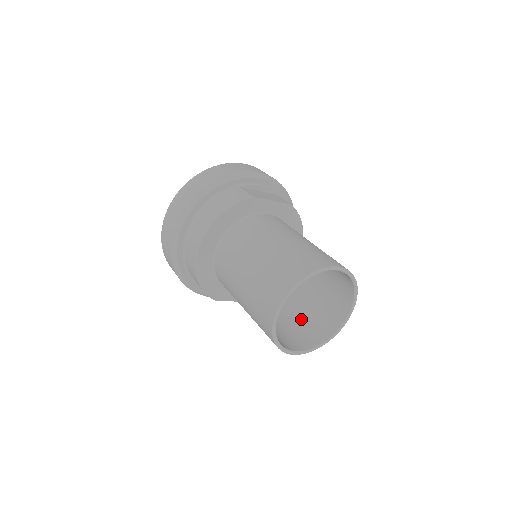
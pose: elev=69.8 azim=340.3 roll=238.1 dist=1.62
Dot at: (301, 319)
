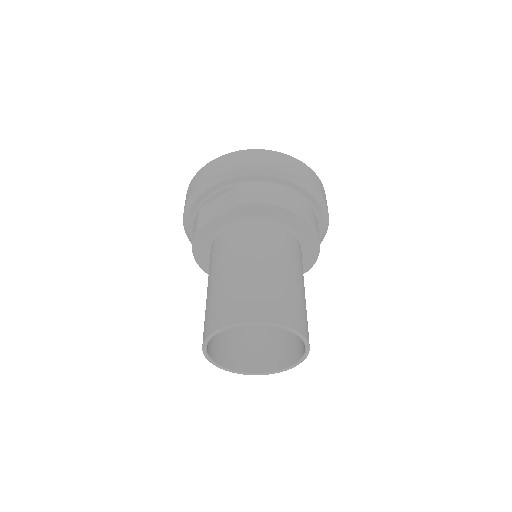
Dot at: occluded
